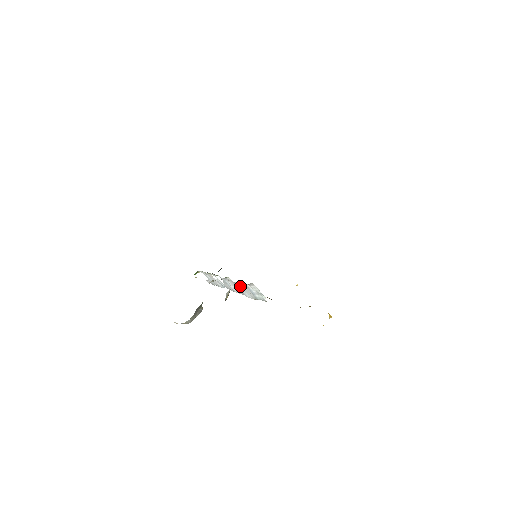
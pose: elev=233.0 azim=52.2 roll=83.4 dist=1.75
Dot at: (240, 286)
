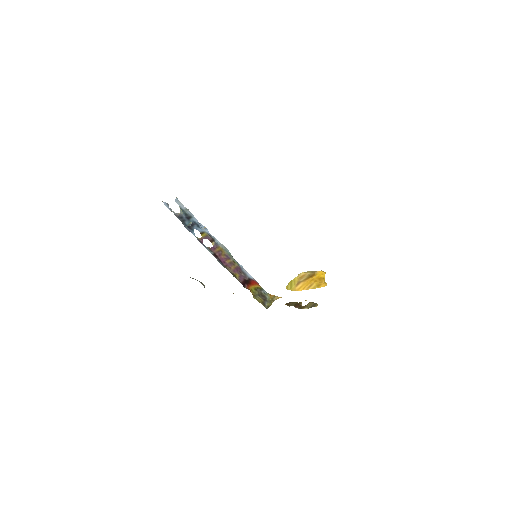
Dot at: (243, 279)
